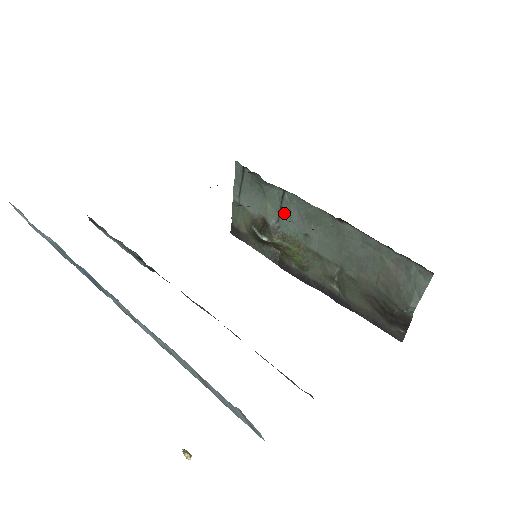
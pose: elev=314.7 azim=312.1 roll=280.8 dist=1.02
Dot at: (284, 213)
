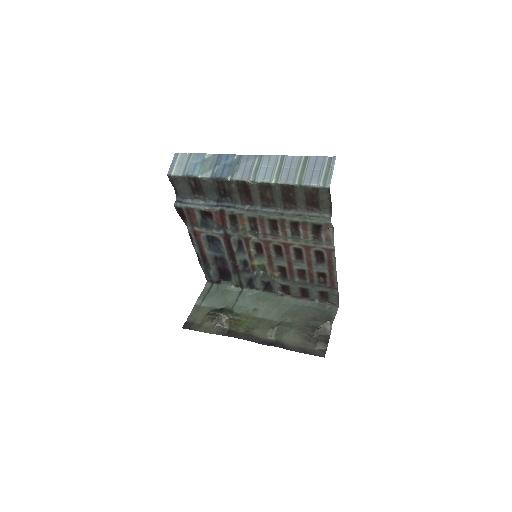
Dot at: (239, 302)
